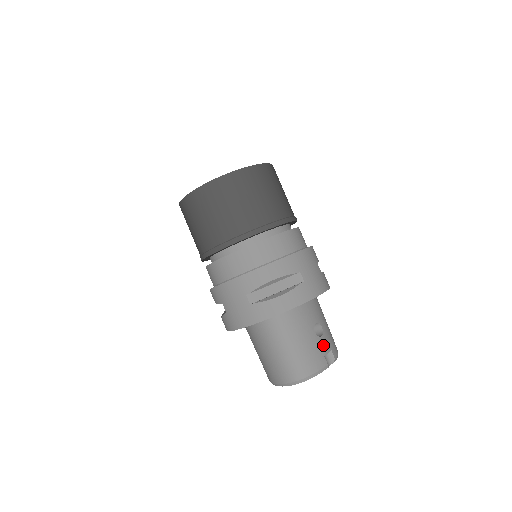
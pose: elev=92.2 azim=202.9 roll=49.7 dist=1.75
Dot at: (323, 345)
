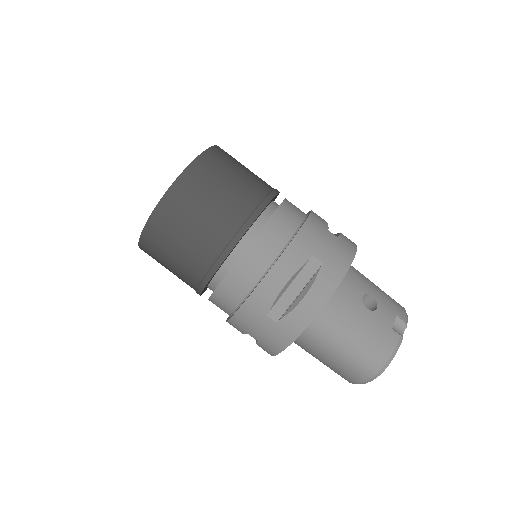
Dot at: (384, 317)
